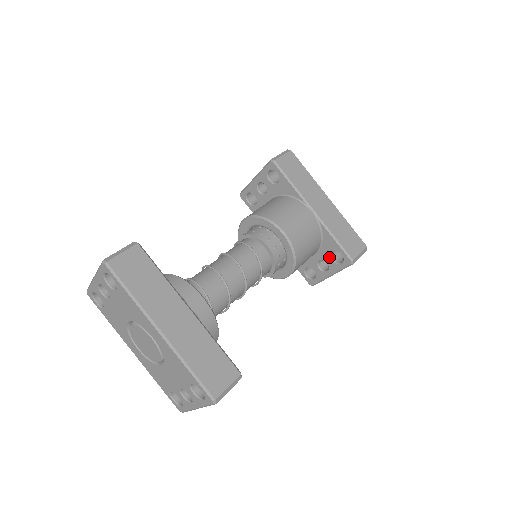
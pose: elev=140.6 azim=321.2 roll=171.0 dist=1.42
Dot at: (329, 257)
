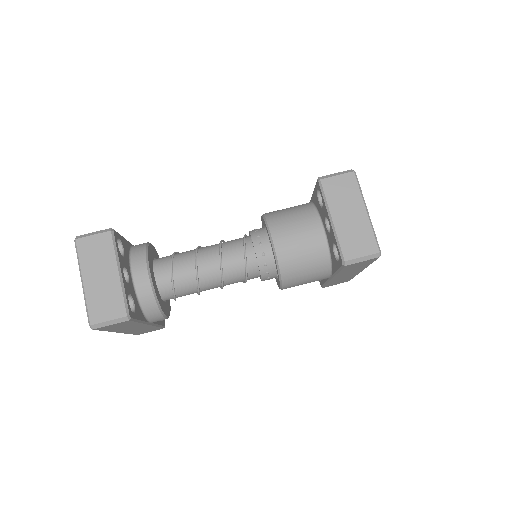
Dot at: occluded
